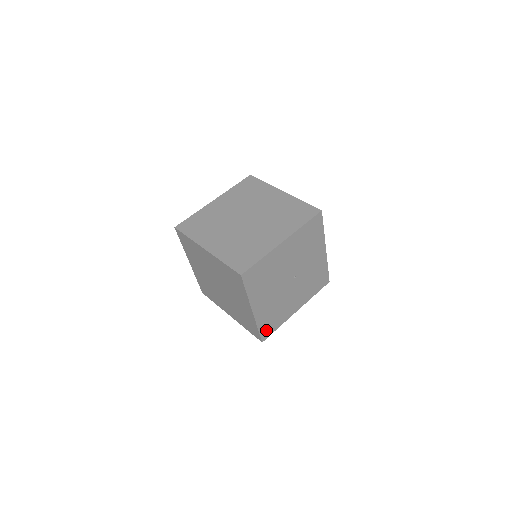
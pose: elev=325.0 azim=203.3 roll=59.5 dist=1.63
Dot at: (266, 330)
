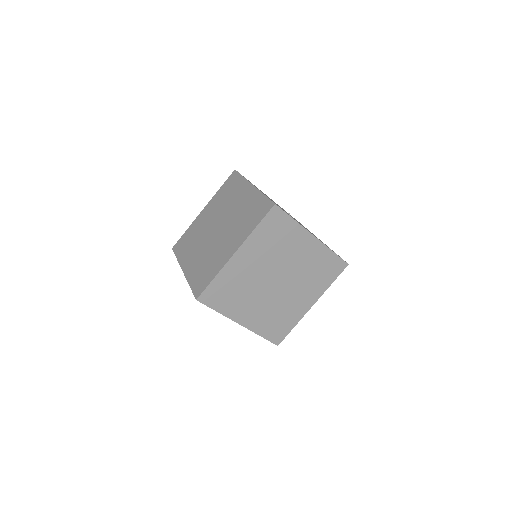
Dot at: occluded
